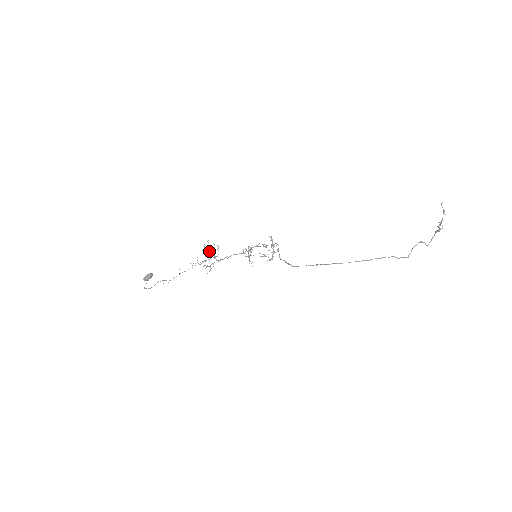
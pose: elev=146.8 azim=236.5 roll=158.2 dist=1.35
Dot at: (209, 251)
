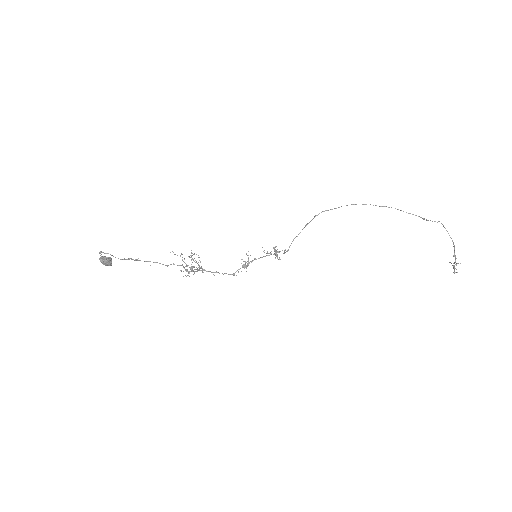
Dot at: occluded
